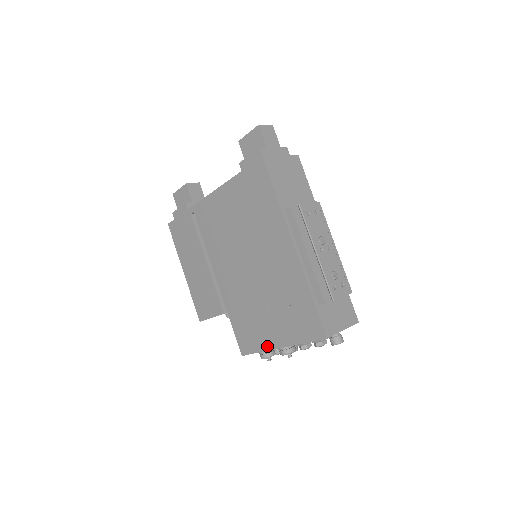
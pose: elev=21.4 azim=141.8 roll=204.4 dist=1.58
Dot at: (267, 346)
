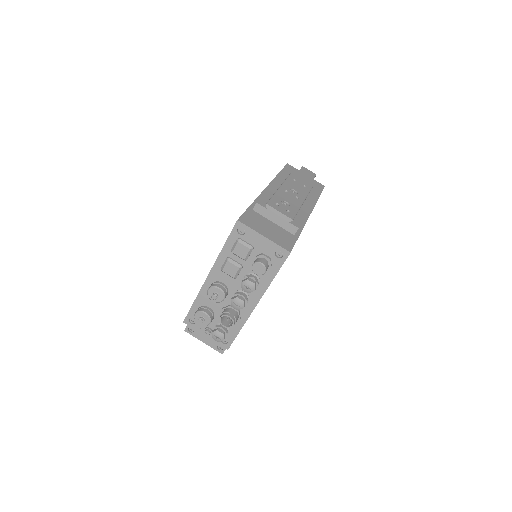
Dot at: occluded
